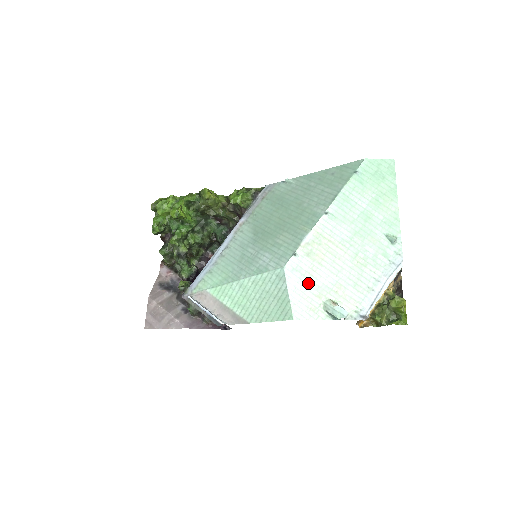
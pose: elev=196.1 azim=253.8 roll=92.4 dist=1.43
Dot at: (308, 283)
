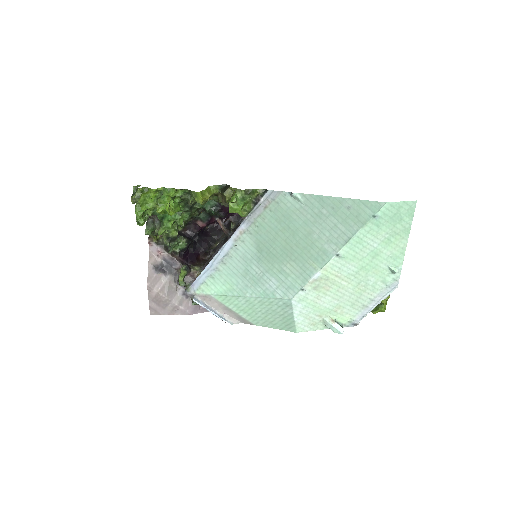
Dot at: (312, 308)
